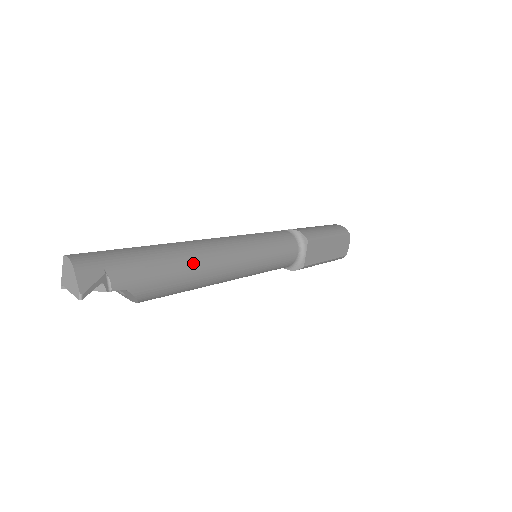
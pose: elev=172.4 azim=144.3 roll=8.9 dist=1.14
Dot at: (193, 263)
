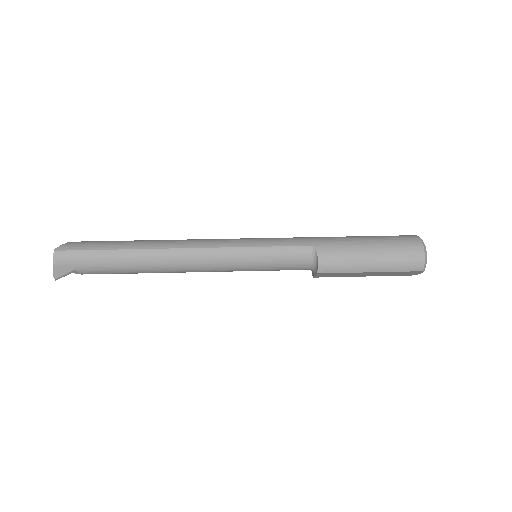
Dot at: (153, 270)
